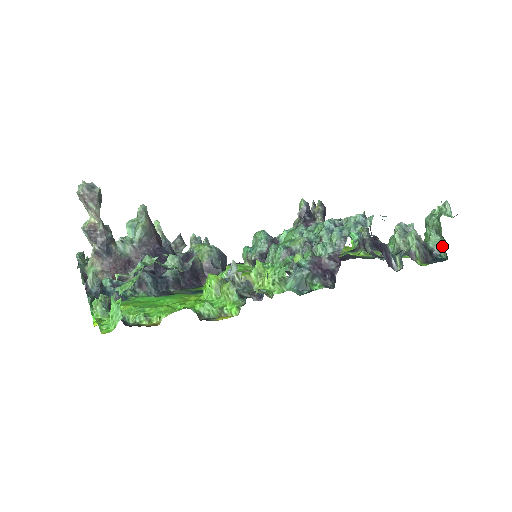
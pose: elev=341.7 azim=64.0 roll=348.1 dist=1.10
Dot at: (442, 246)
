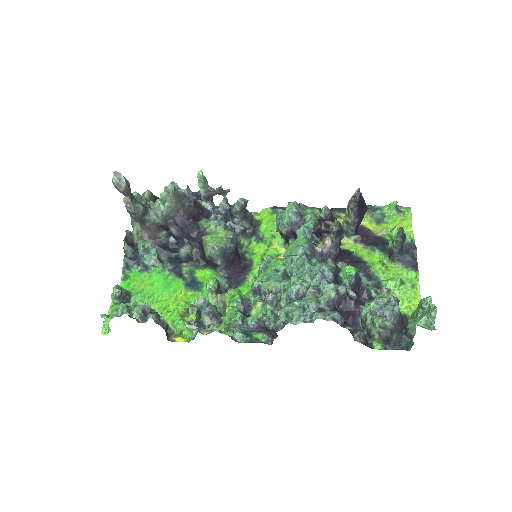
Dot at: (412, 337)
